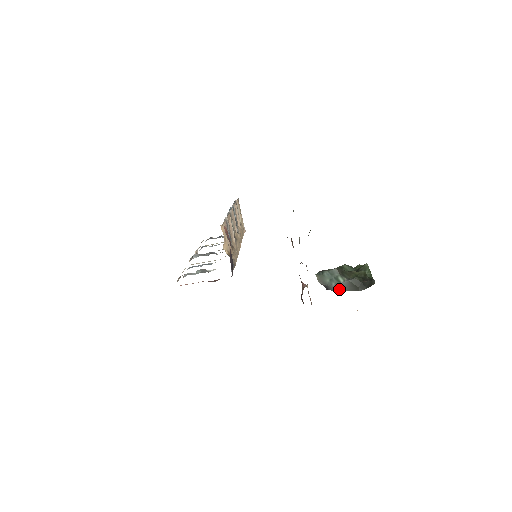
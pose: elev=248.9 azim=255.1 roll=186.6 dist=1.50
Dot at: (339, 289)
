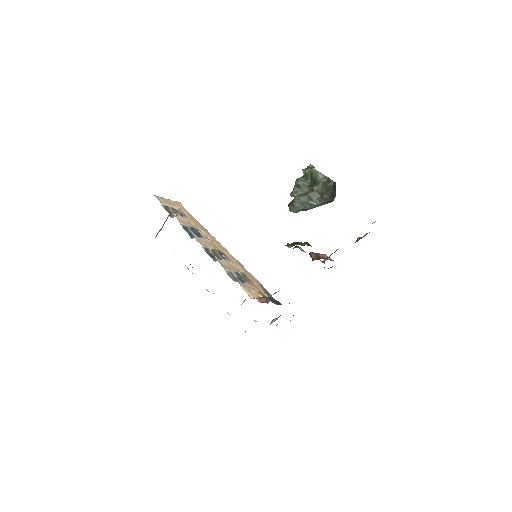
Dot at: (315, 207)
